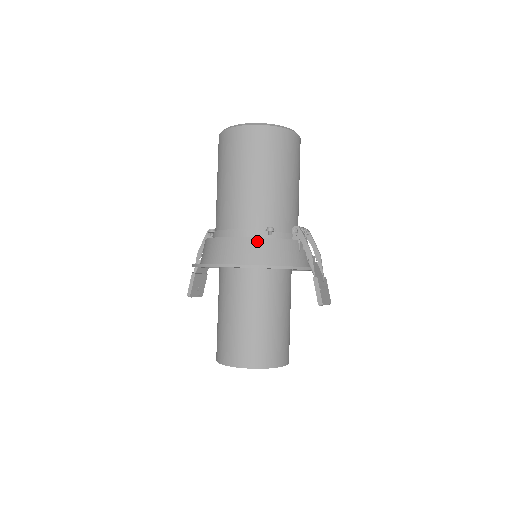
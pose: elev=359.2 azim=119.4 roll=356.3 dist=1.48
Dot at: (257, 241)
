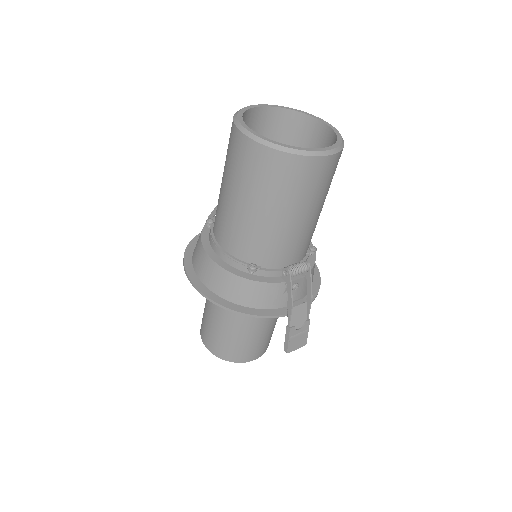
Dot at: (232, 278)
